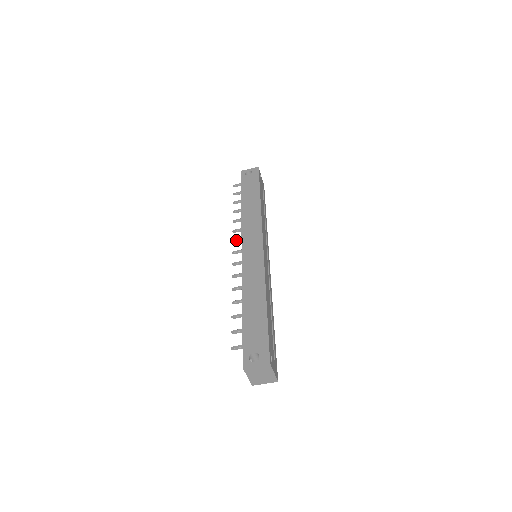
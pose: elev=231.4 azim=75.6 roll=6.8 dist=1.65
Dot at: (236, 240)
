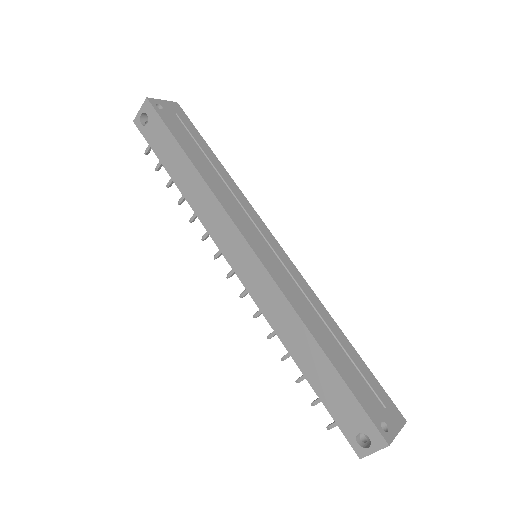
Dot at: (216, 255)
